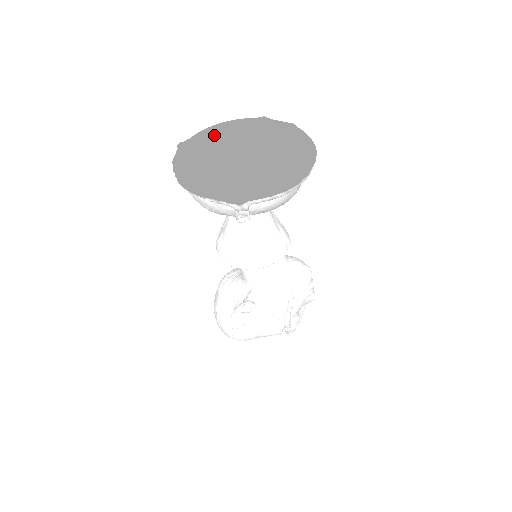
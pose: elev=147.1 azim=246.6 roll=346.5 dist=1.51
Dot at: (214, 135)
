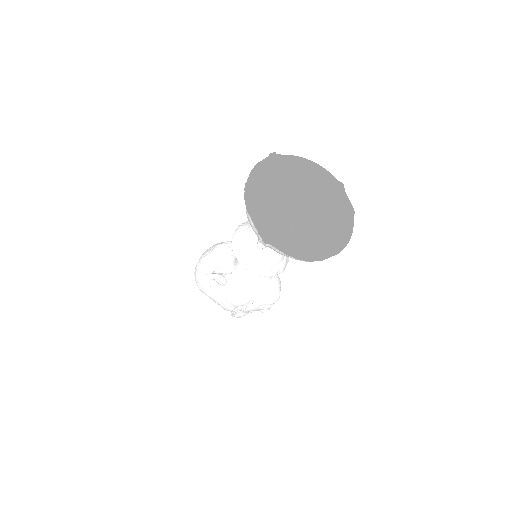
Dot at: (301, 165)
